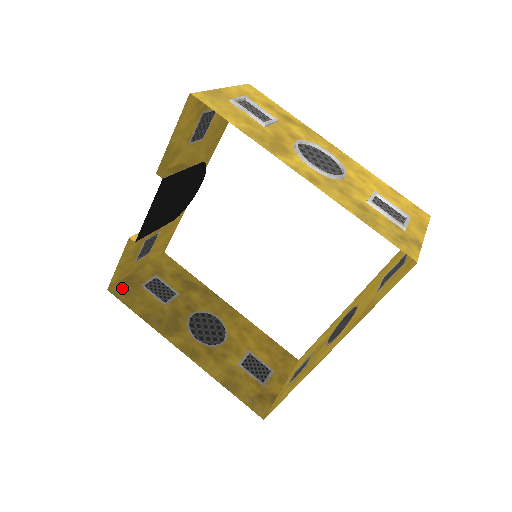
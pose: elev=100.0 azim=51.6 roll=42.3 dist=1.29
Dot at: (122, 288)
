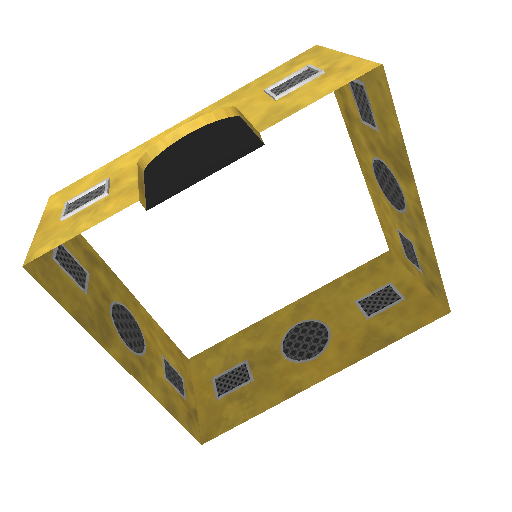
Dot at: (36, 263)
